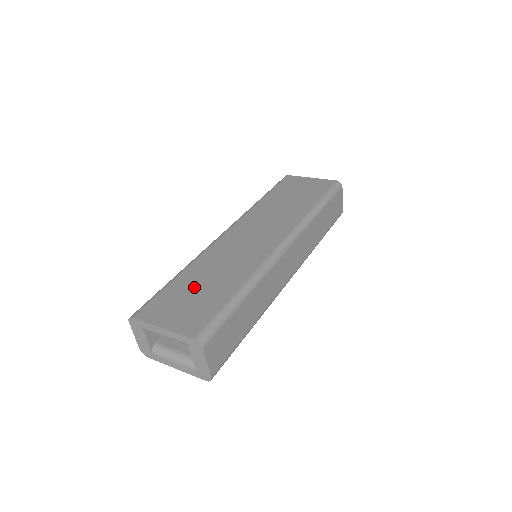
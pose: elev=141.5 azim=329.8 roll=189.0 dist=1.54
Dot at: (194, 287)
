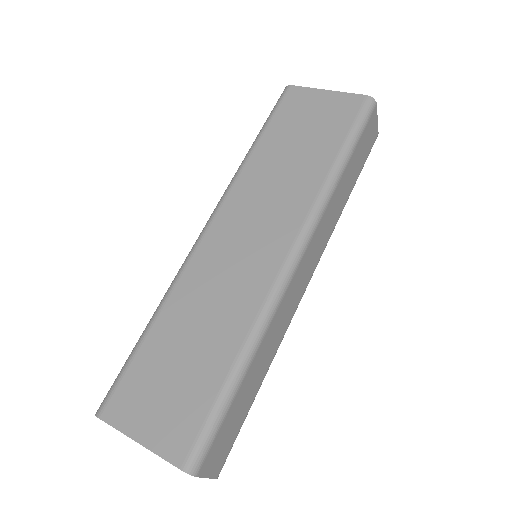
Dot at: (173, 356)
